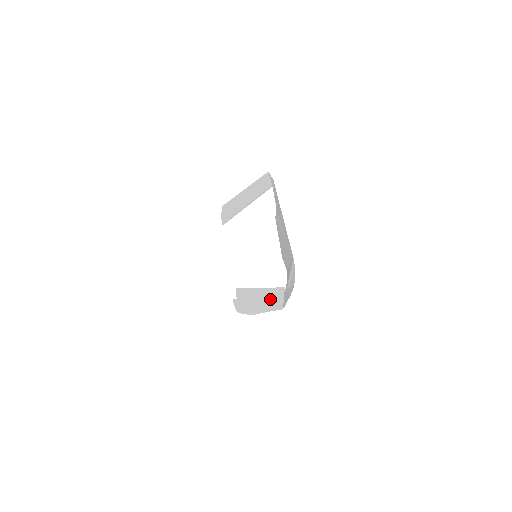
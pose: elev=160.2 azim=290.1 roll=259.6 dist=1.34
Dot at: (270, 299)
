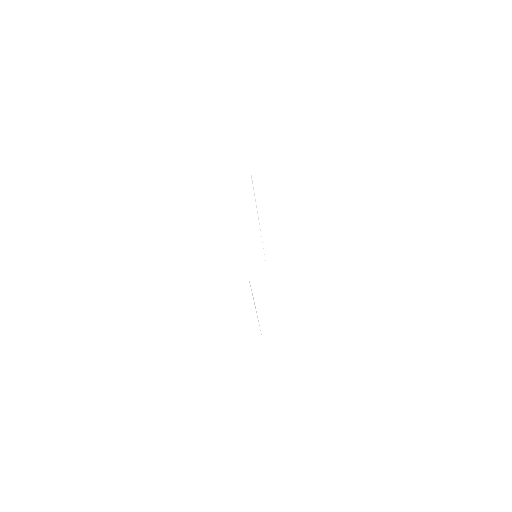
Dot at: occluded
